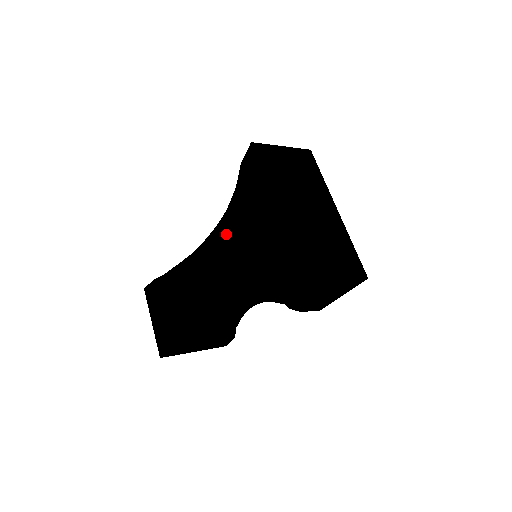
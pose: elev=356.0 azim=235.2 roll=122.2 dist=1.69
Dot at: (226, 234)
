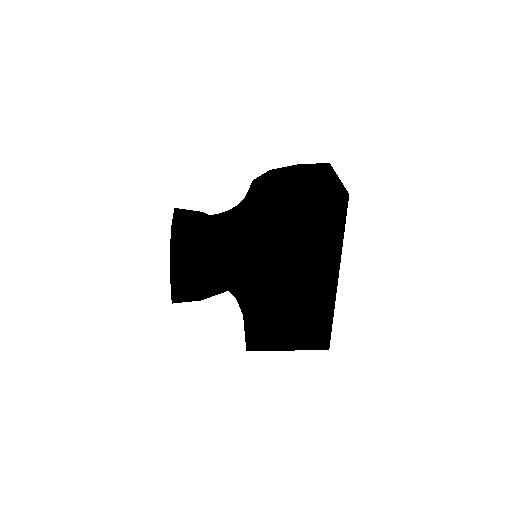
Dot at: (220, 243)
